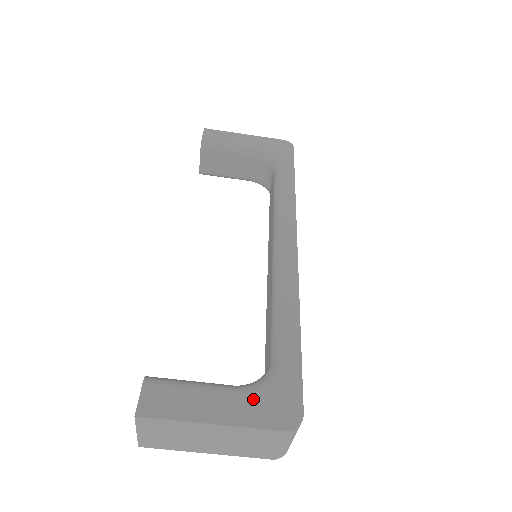
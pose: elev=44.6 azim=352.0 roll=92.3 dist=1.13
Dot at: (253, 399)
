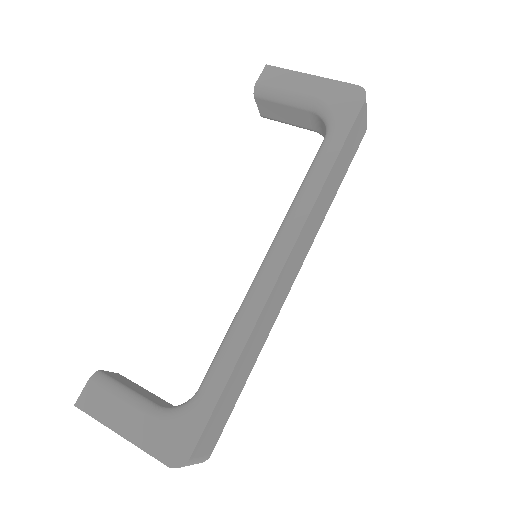
Dot at: (157, 427)
